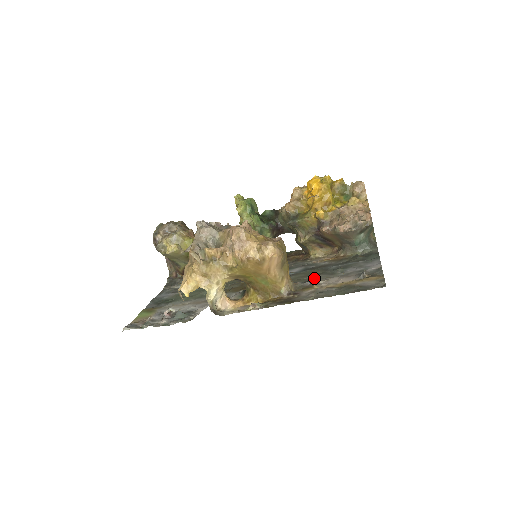
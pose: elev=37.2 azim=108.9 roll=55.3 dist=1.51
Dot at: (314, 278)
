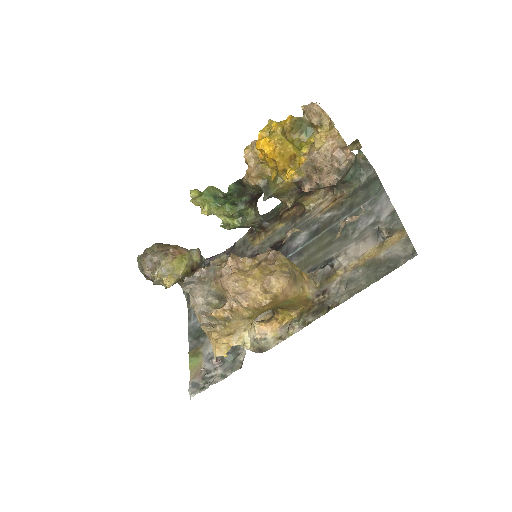
Dot at: (329, 253)
